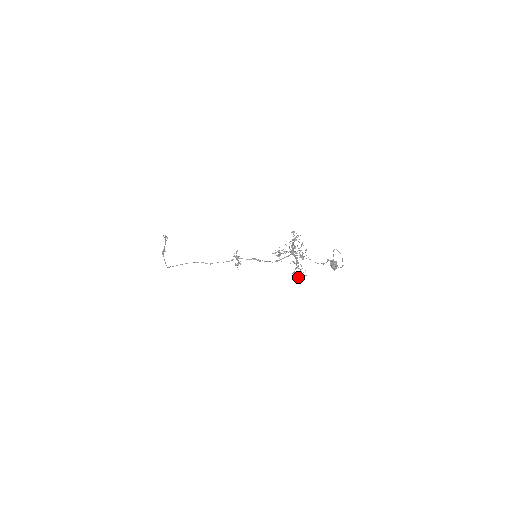
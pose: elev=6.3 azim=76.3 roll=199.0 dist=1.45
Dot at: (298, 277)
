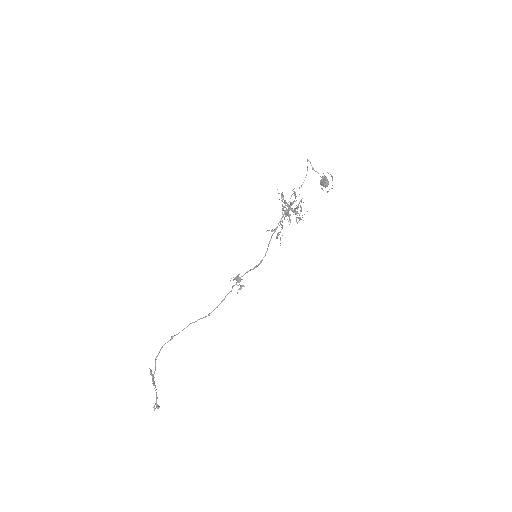
Dot at: occluded
